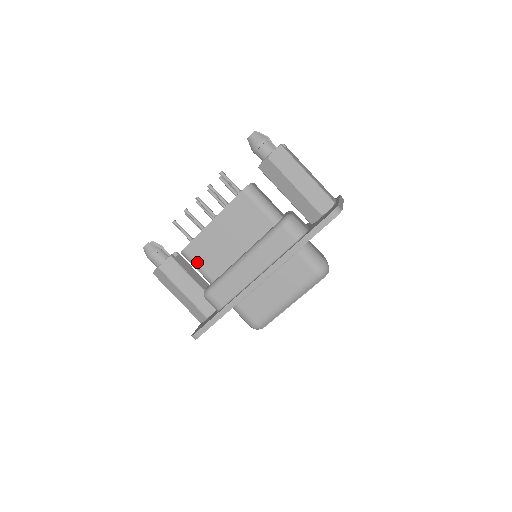
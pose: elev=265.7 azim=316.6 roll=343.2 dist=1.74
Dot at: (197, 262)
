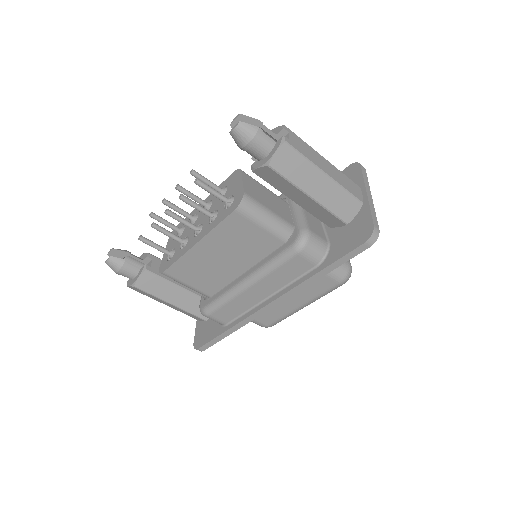
Dot at: (184, 282)
